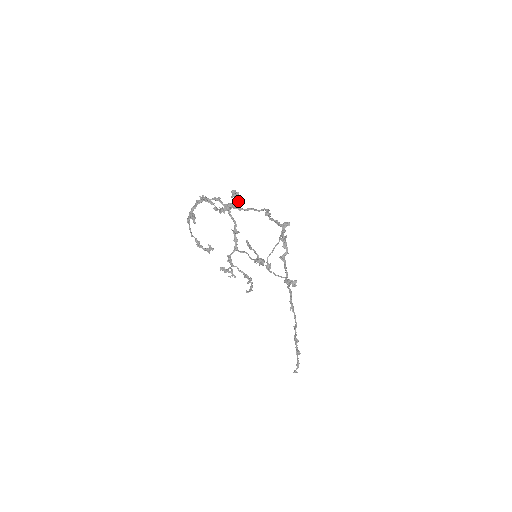
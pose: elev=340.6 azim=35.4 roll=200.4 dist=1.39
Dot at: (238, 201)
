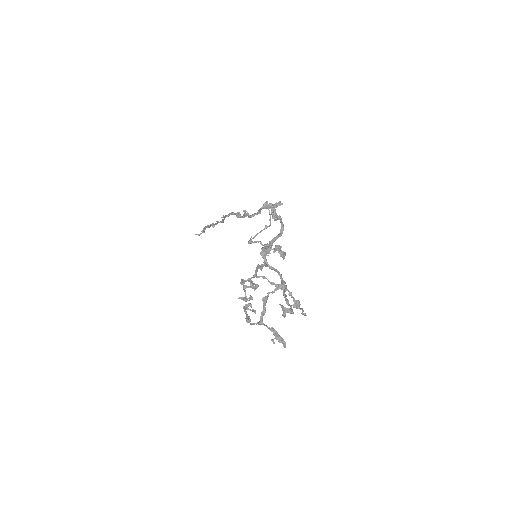
Dot at: occluded
